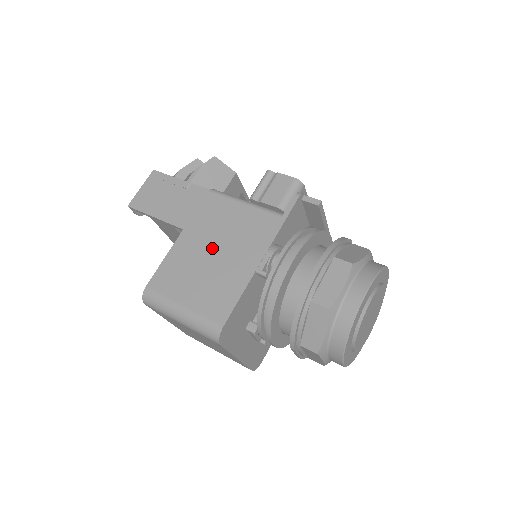
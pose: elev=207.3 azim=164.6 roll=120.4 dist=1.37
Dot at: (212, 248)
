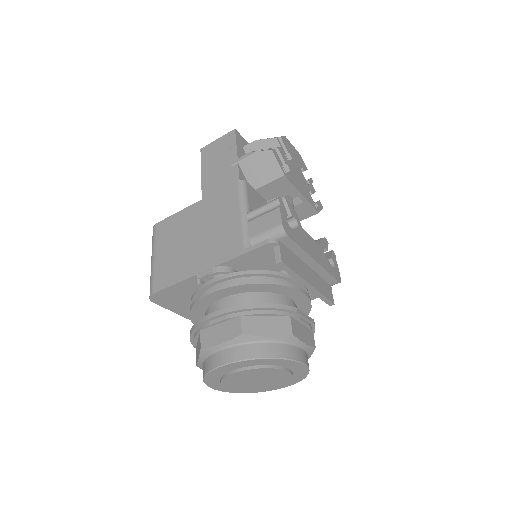
Dot at: (198, 231)
